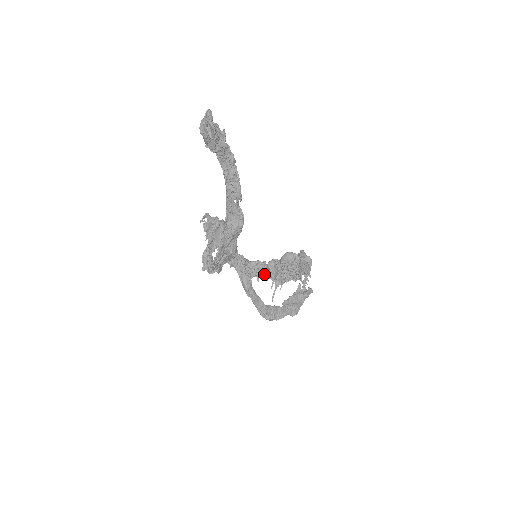
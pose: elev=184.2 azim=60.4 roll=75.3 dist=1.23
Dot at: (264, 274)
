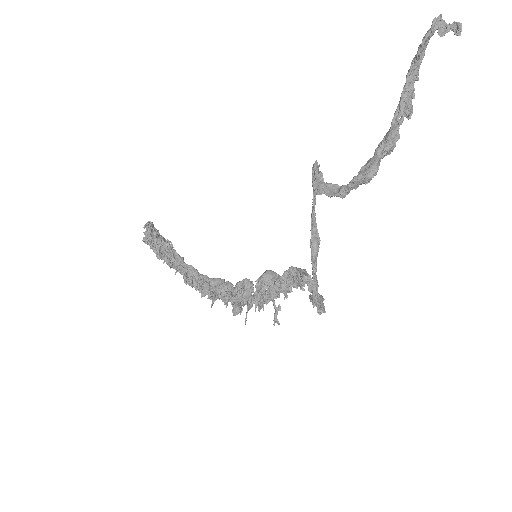
Dot at: (231, 294)
